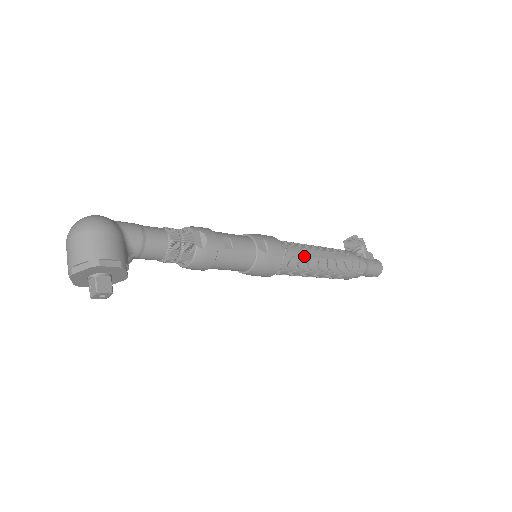
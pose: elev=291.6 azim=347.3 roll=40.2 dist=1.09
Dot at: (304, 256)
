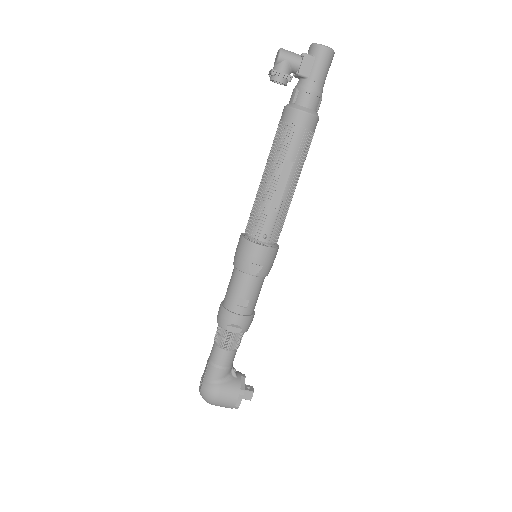
Dot at: (277, 213)
